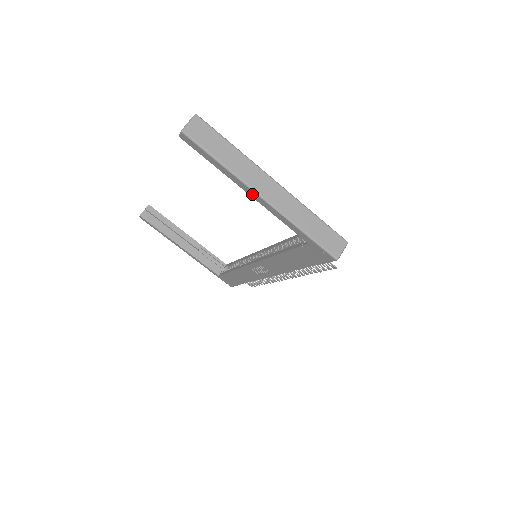
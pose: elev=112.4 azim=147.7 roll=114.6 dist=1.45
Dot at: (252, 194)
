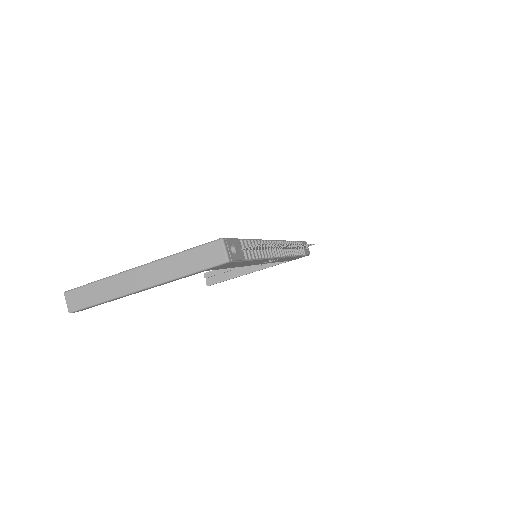
Dot at: occluded
